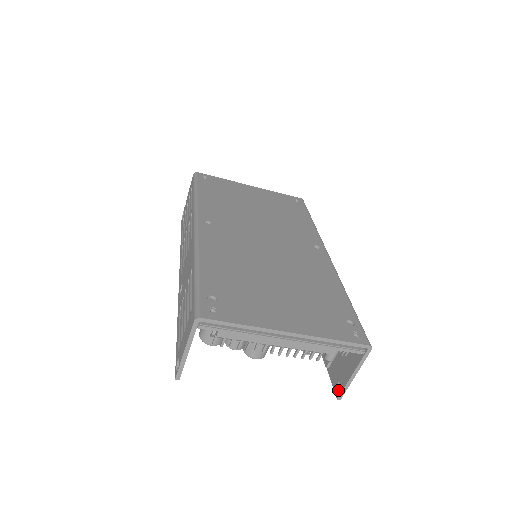
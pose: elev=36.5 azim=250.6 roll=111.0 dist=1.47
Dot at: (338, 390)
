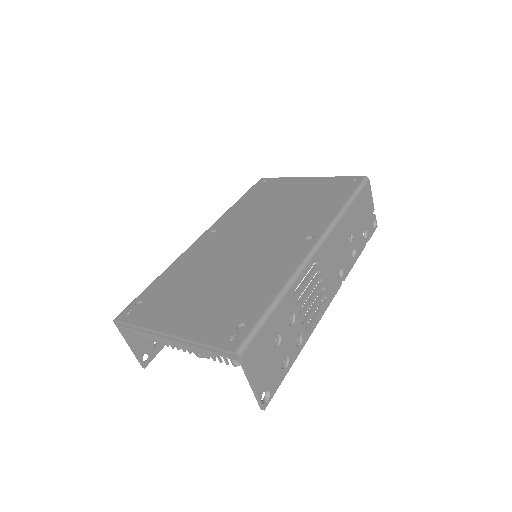
Dot at: (263, 399)
